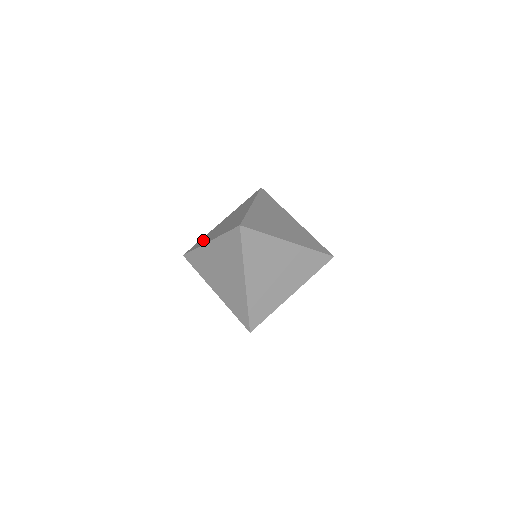
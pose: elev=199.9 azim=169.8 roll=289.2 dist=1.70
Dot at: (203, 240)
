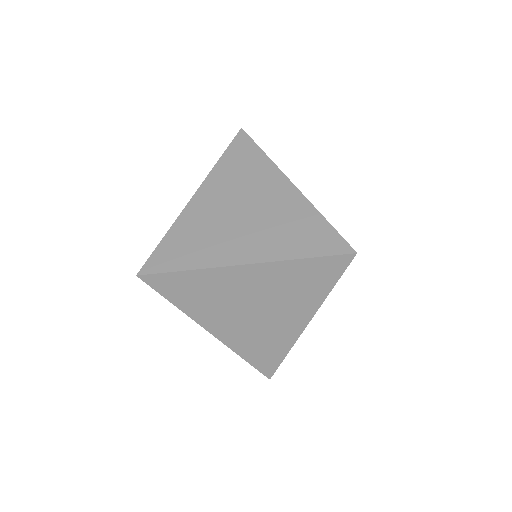
Dot at: occluded
